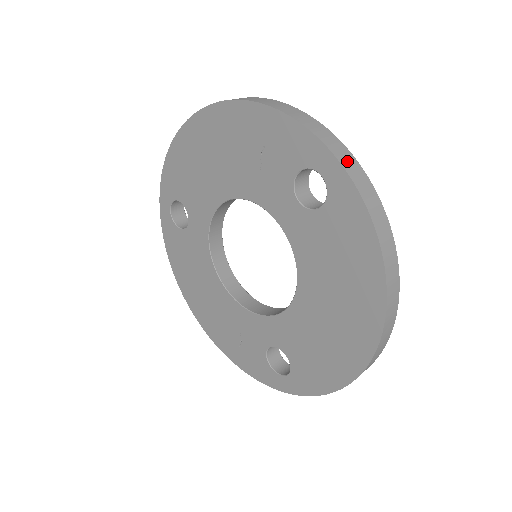
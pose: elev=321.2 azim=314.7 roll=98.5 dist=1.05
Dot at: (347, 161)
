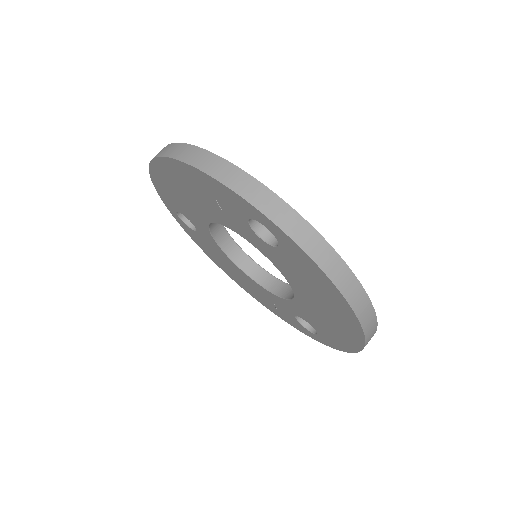
Dot at: (281, 216)
